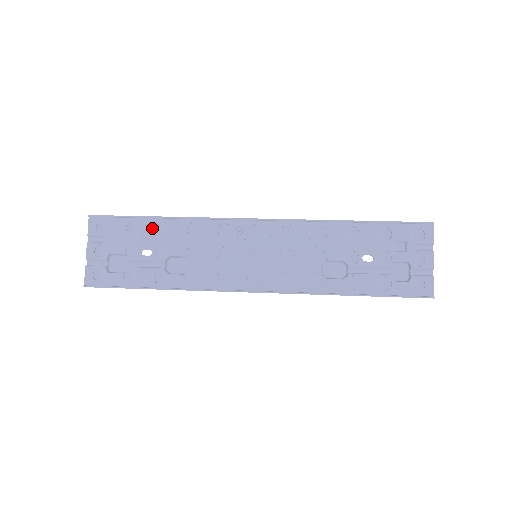
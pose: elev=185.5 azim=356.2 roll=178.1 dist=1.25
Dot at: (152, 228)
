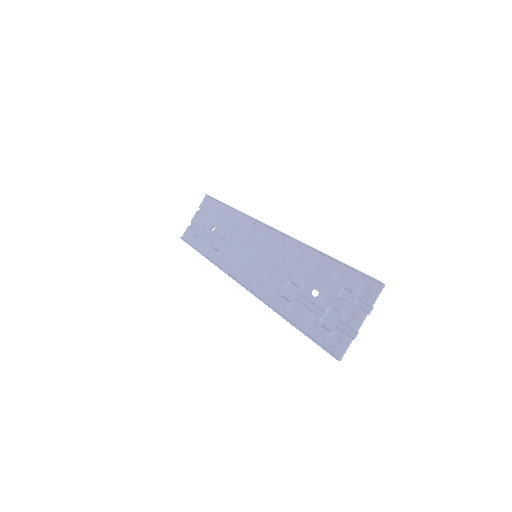
Dot at: (223, 213)
